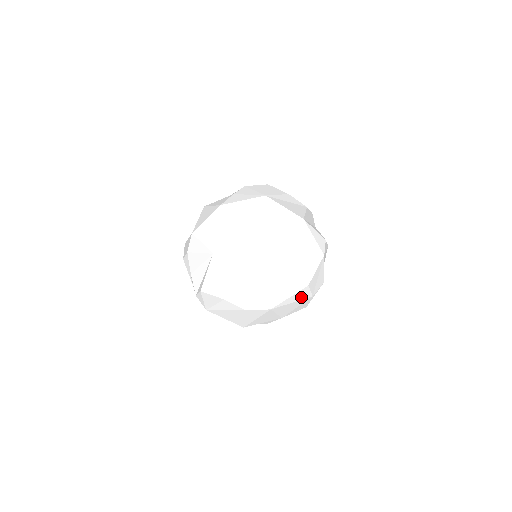
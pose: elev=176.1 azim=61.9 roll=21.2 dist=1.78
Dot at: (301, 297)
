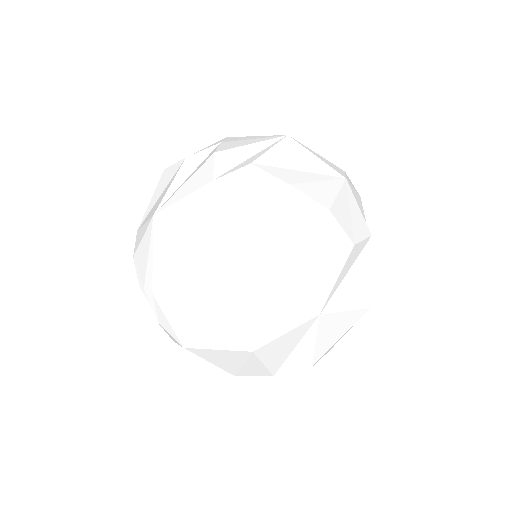
Dot at: (329, 244)
